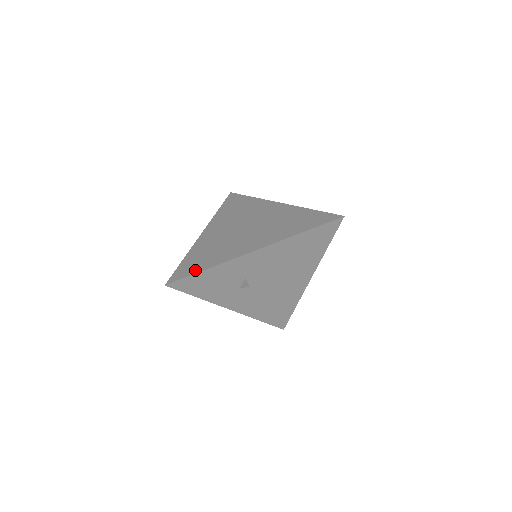
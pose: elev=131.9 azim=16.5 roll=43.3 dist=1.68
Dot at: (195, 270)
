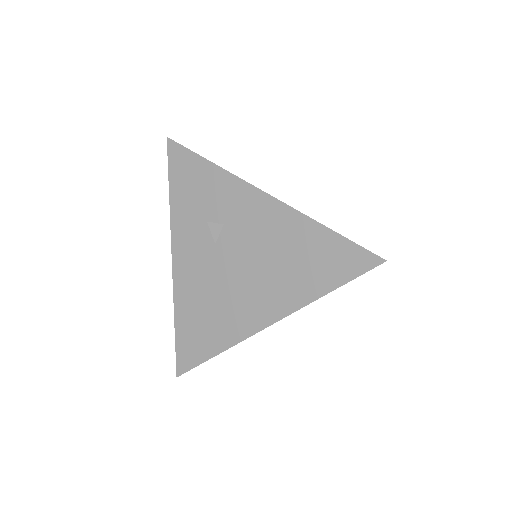
Dot at: occluded
